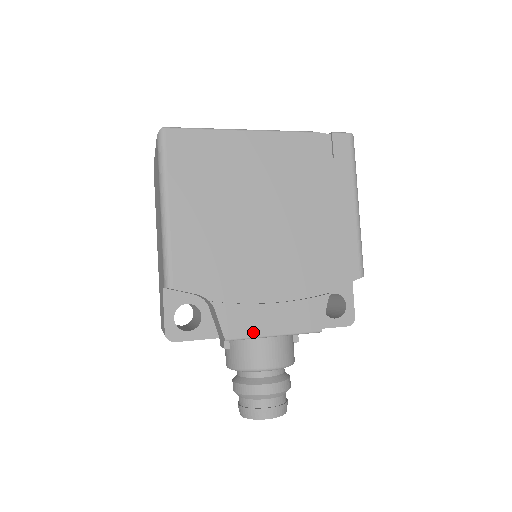
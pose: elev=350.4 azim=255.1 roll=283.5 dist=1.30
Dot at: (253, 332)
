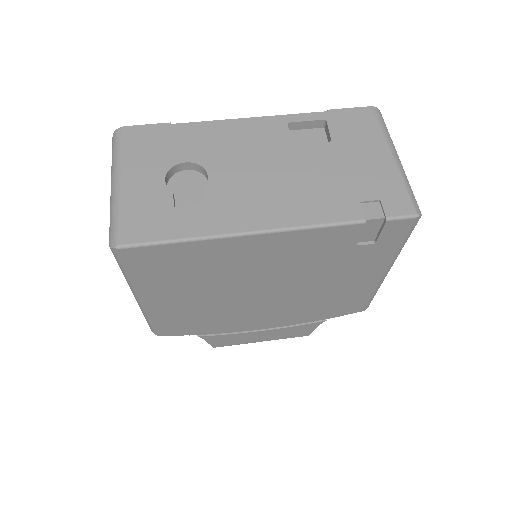
Dot at: (240, 343)
